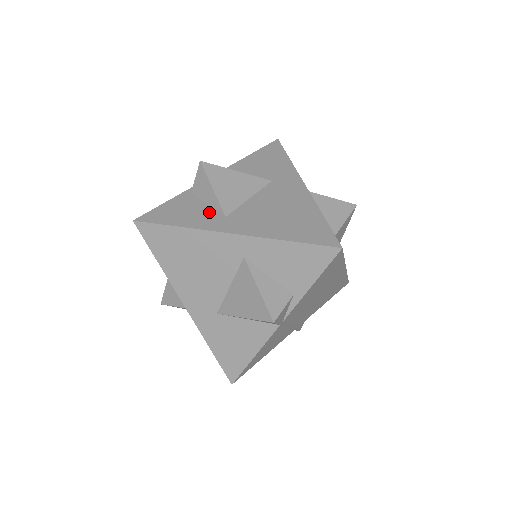
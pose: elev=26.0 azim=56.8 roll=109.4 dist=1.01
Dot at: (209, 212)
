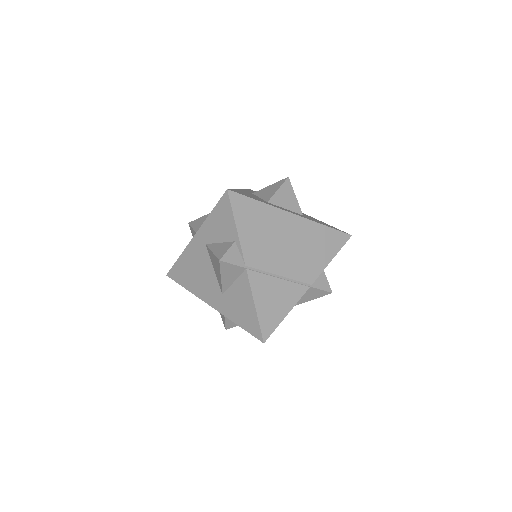
Dot at: occluded
